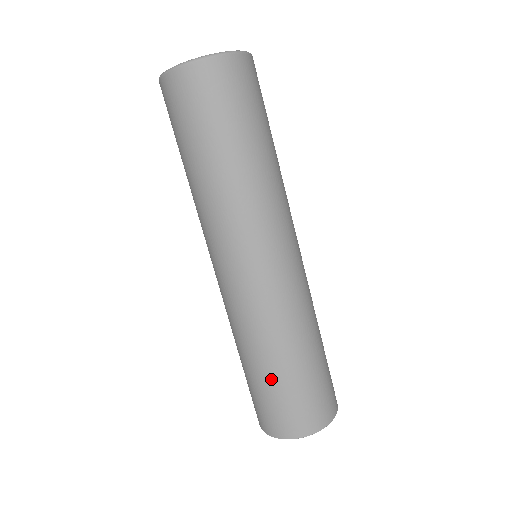
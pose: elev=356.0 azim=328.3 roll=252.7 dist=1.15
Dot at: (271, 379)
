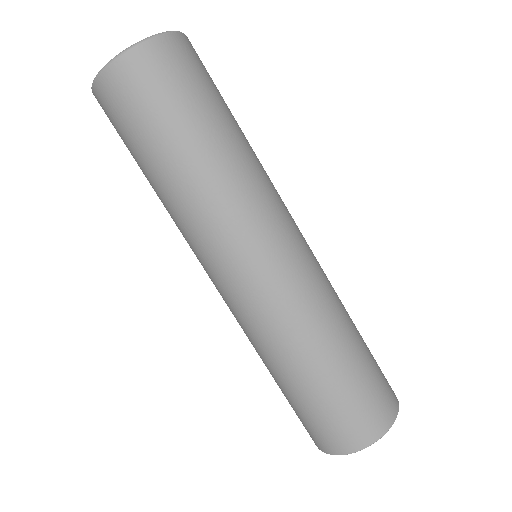
Dot at: occluded
